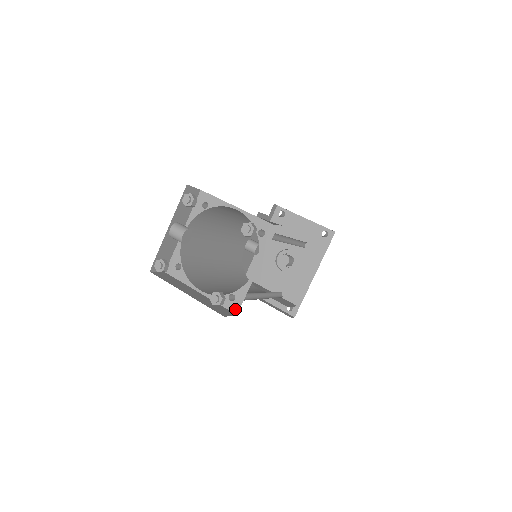
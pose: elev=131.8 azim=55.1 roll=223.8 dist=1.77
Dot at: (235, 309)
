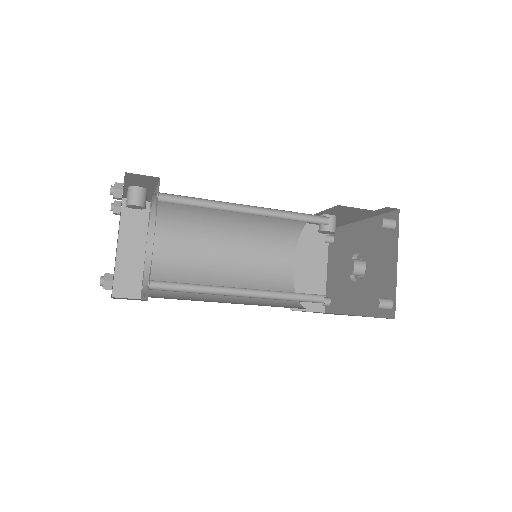
Dot at: (141, 295)
